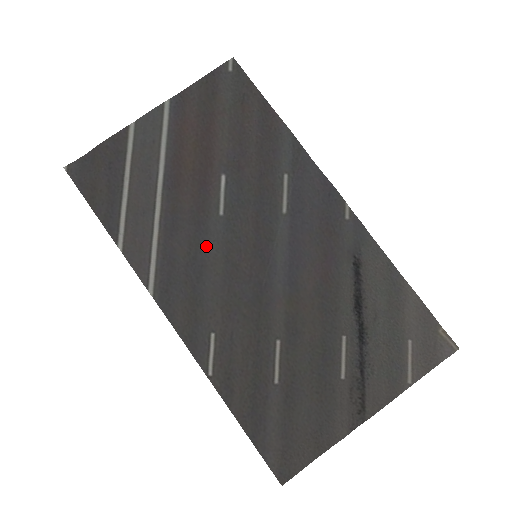
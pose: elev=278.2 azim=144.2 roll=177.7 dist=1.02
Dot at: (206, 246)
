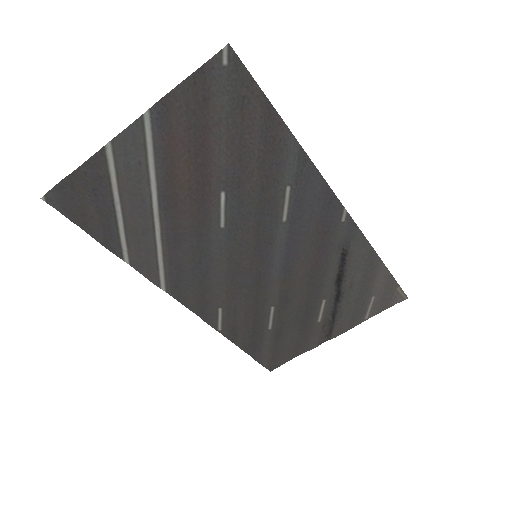
Dot at: (209, 253)
